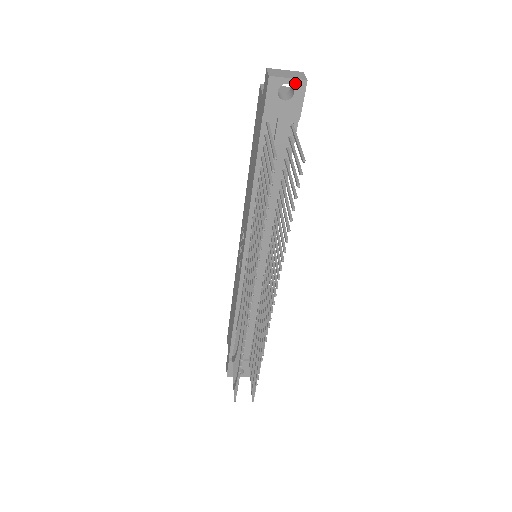
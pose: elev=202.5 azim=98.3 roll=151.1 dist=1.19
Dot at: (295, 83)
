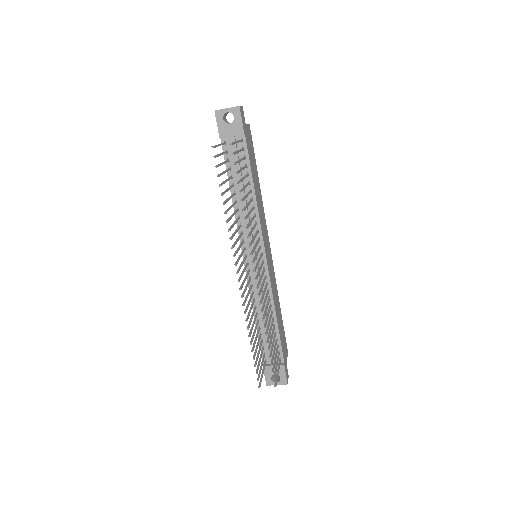
Dot at: (232, 110)
